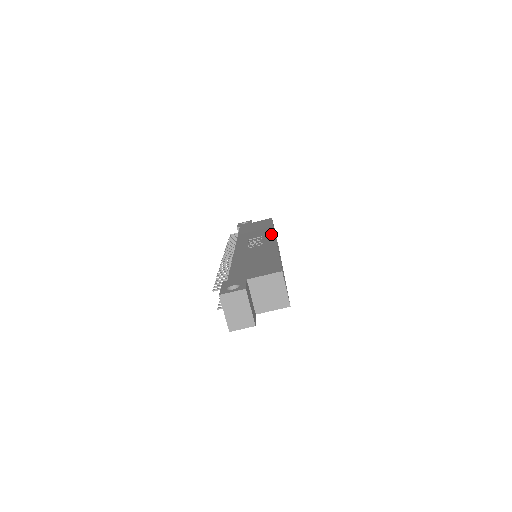
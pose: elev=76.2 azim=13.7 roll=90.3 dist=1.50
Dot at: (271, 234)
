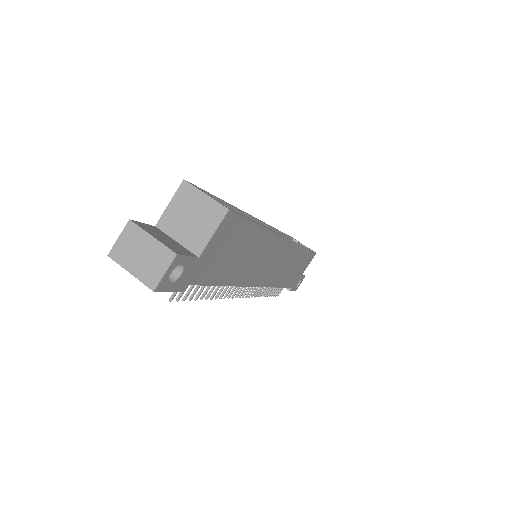
Dot at: occluded
